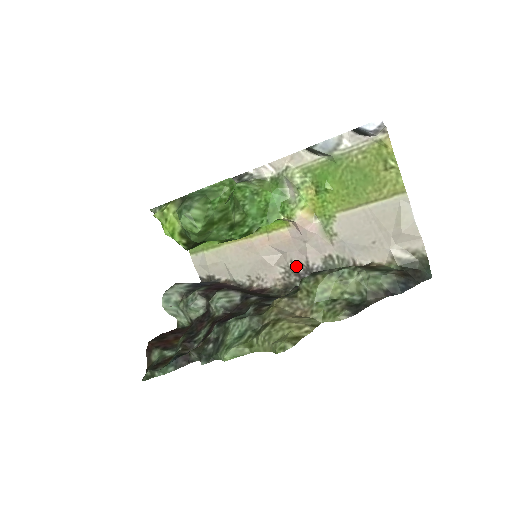
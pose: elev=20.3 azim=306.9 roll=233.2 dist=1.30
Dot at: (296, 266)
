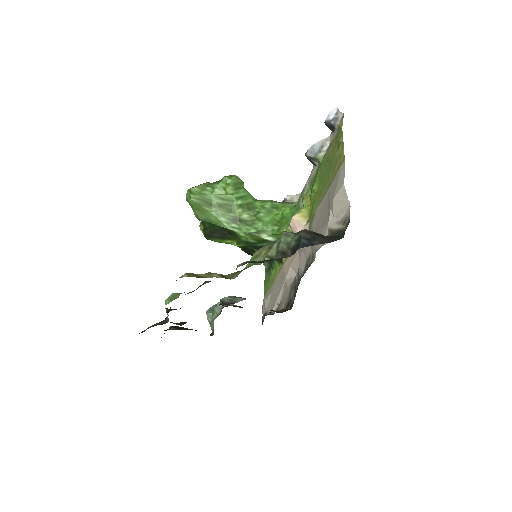
Dot at: (296, 280)
